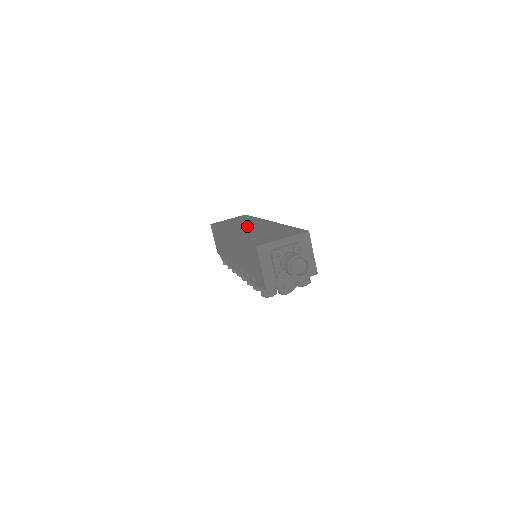
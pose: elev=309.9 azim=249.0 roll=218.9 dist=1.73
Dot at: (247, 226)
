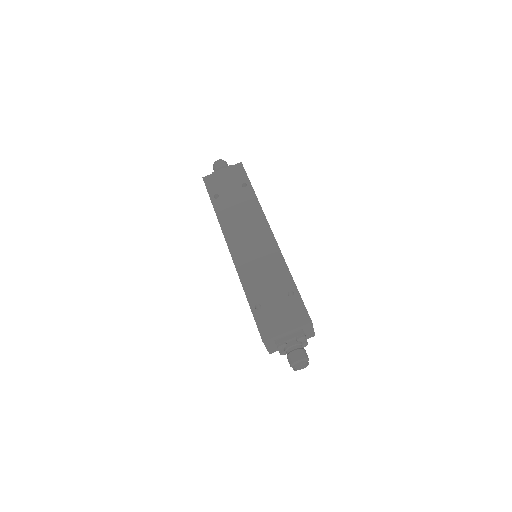
Dot at: (248, 236)
